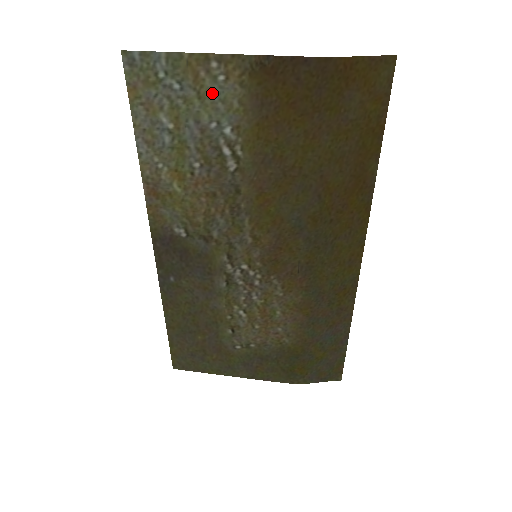
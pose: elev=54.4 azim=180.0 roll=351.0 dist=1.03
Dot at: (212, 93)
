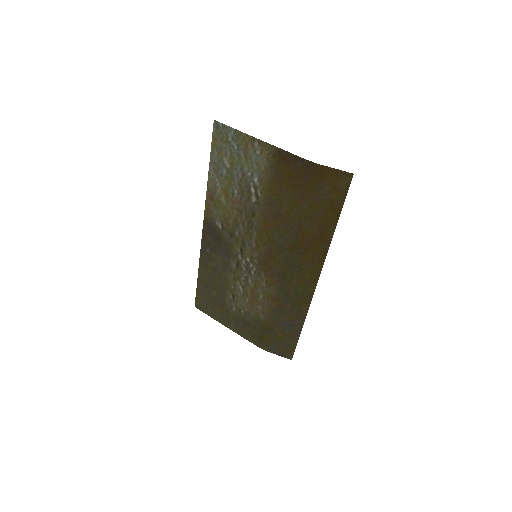
Dot at: (252, 158)
